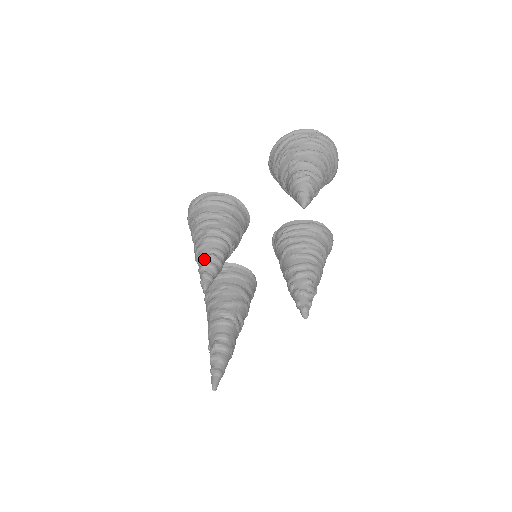
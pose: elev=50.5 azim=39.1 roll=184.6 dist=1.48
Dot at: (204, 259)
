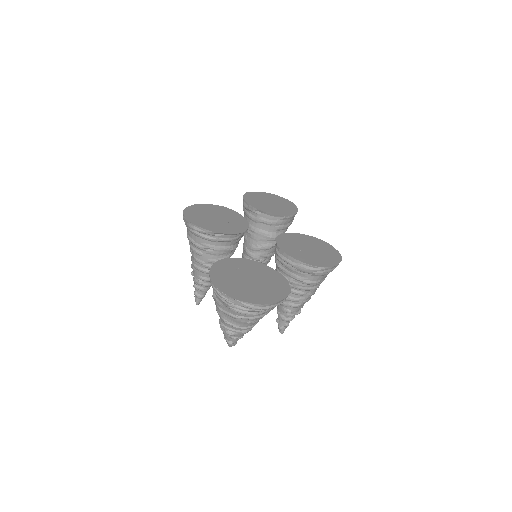
Dot at: (194, 282)
